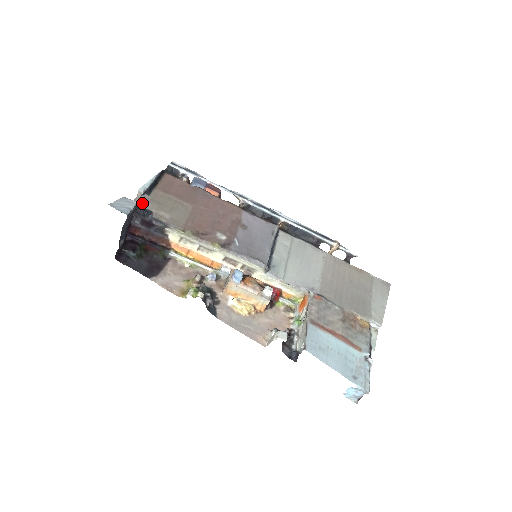
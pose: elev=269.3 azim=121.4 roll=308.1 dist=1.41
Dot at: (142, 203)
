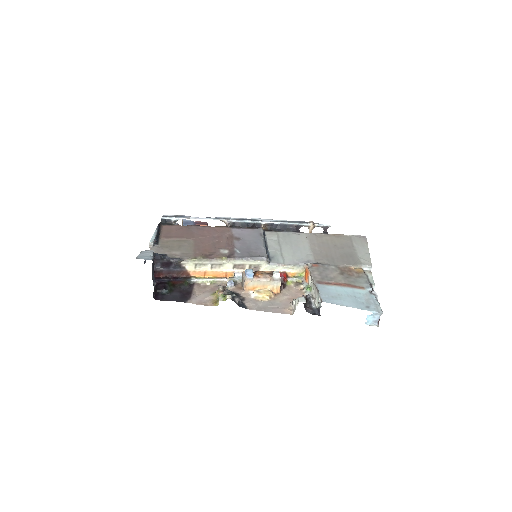
Dot at: (156, 251)
